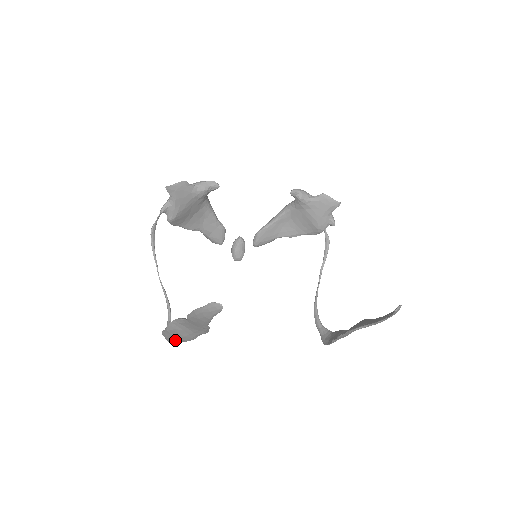
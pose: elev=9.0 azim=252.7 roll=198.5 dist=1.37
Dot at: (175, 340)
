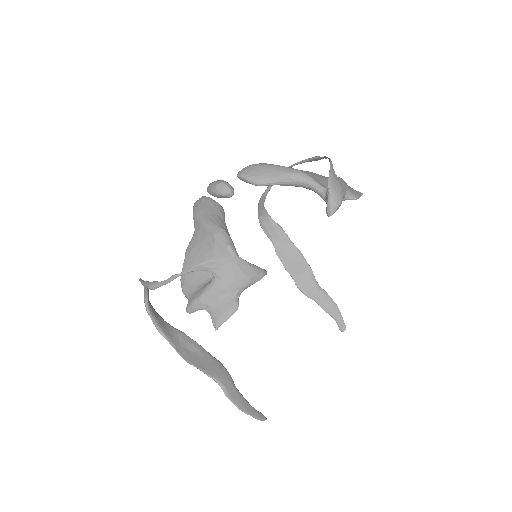
Dot at: (174, 336)
